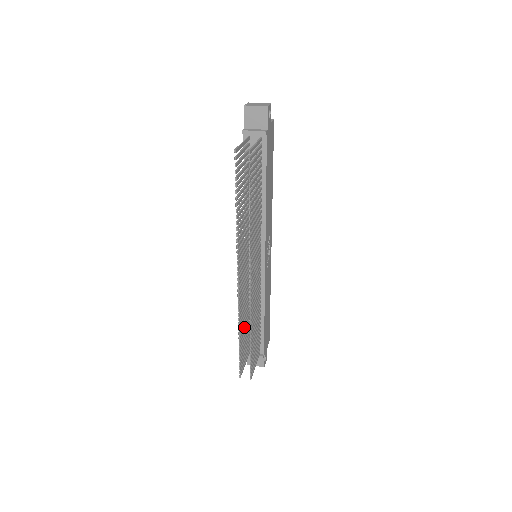
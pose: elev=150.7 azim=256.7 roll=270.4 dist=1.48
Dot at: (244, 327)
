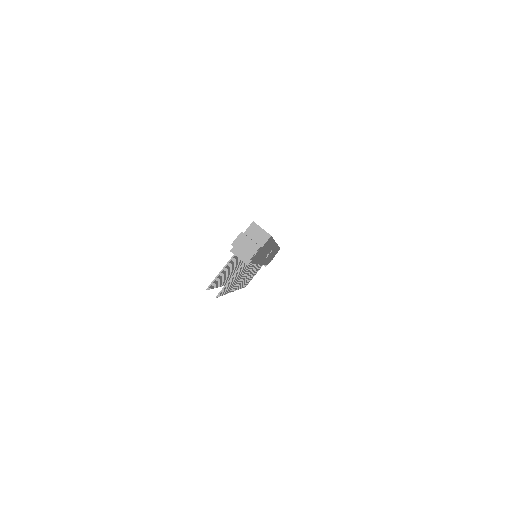
Dot at: occluded
